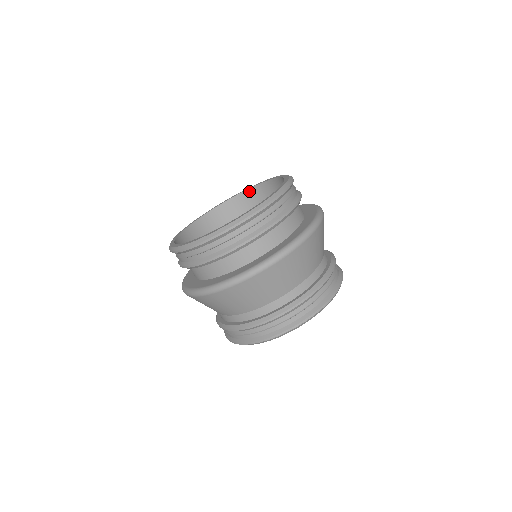
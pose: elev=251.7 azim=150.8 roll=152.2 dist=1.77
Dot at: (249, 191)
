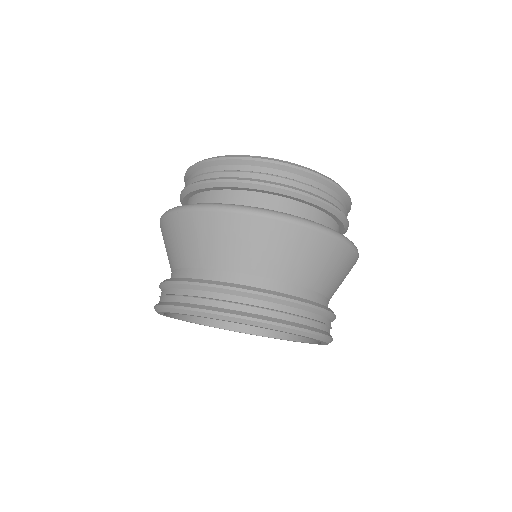
Dot at: occluded
